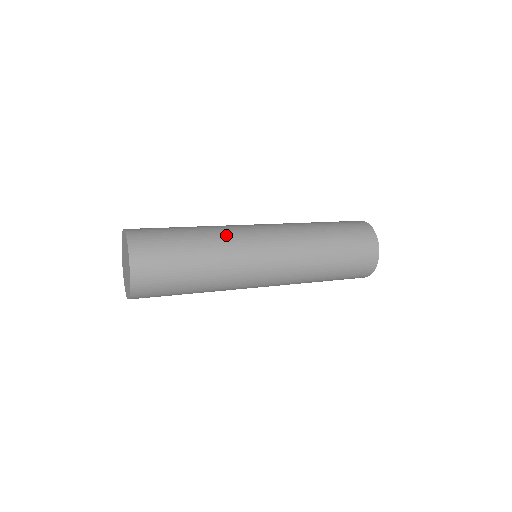
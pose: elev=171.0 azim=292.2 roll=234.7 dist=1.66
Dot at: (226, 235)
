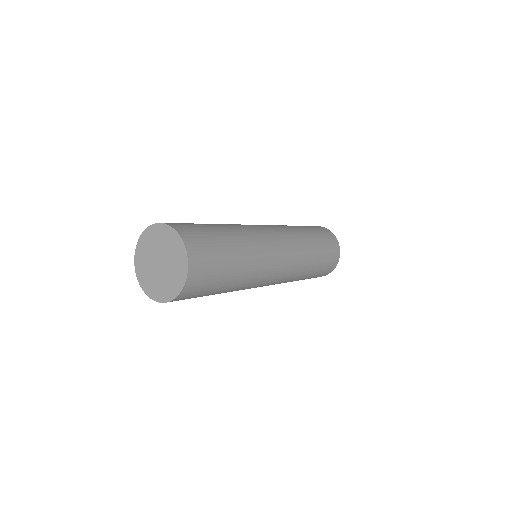
Dot at: (256, 244)
